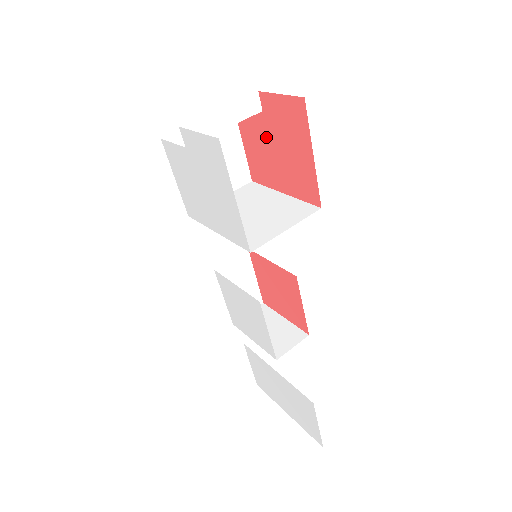
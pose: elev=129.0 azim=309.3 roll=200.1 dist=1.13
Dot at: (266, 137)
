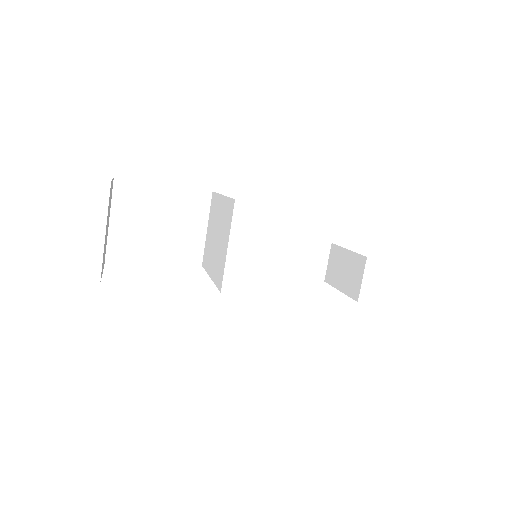
Dot at: occluded
